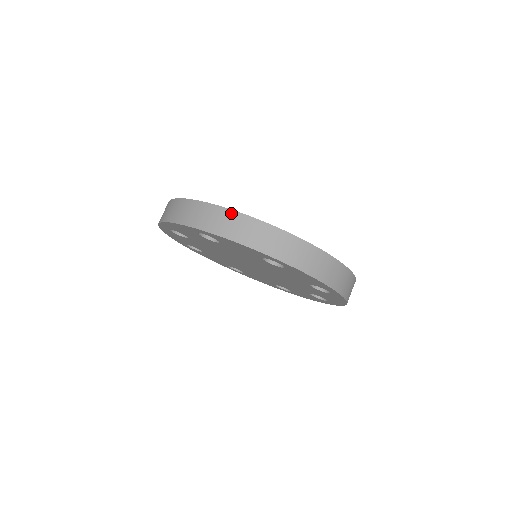
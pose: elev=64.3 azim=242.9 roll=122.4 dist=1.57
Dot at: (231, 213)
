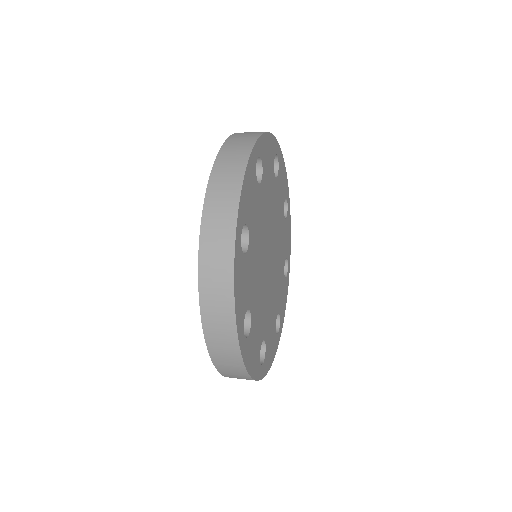
Dot at: (230, 275)
